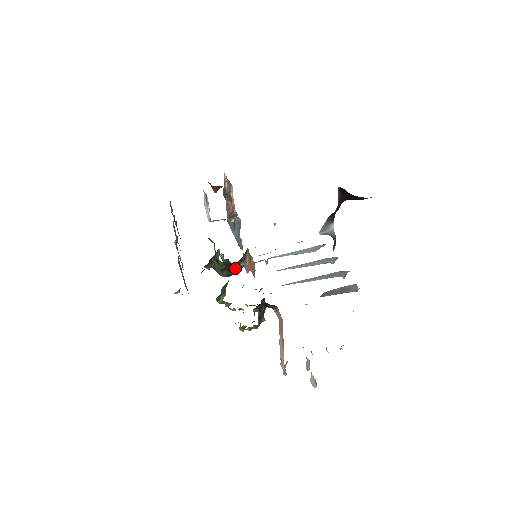
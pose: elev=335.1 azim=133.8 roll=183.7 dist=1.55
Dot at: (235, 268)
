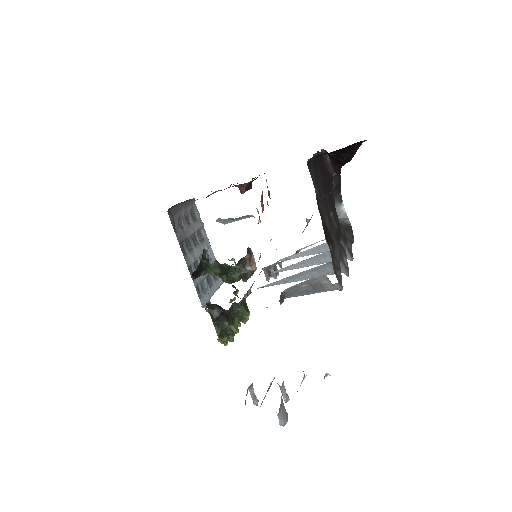
Dot at: (231, 271)
